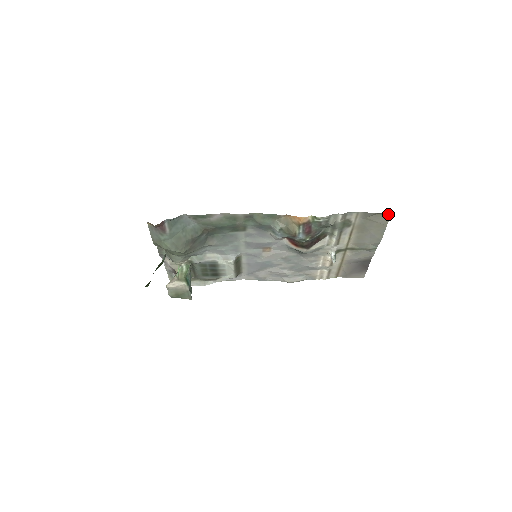
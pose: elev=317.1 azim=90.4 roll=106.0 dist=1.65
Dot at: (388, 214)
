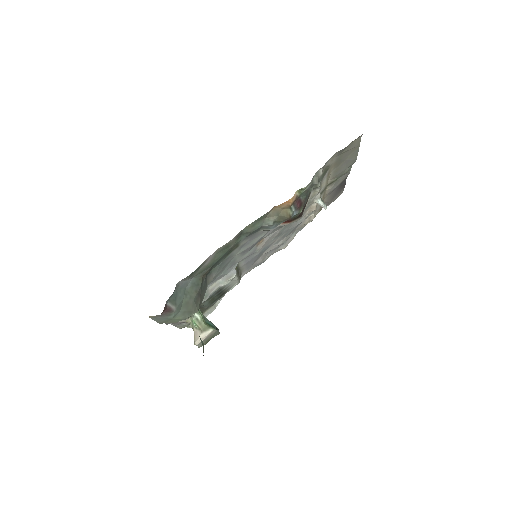
Dot at: (360, 136)
